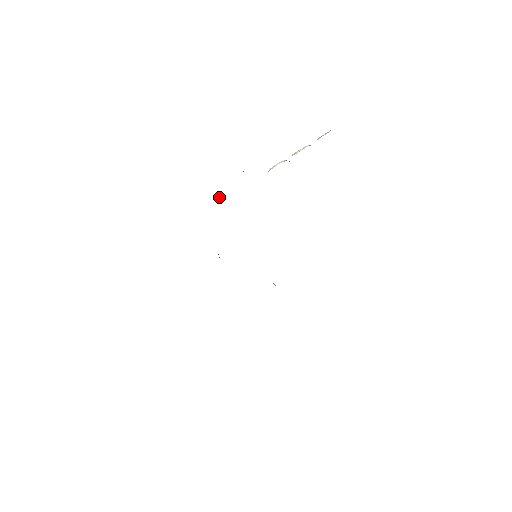
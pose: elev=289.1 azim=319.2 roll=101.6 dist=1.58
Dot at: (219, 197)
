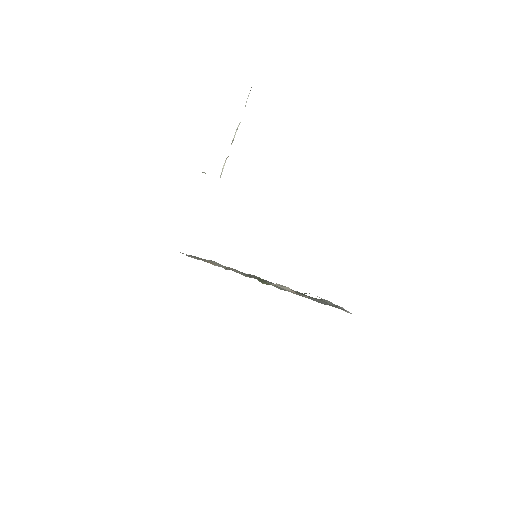
Dot at: occluded
